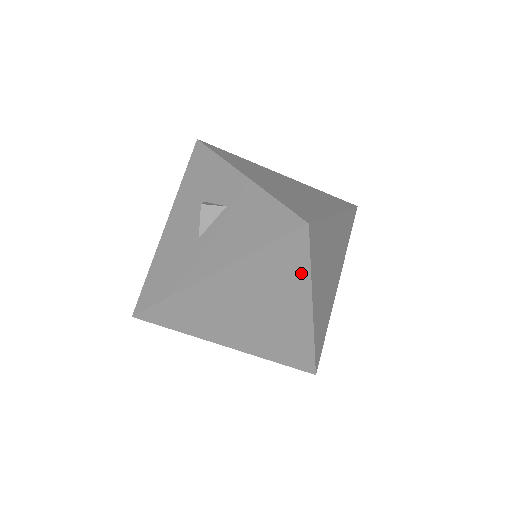
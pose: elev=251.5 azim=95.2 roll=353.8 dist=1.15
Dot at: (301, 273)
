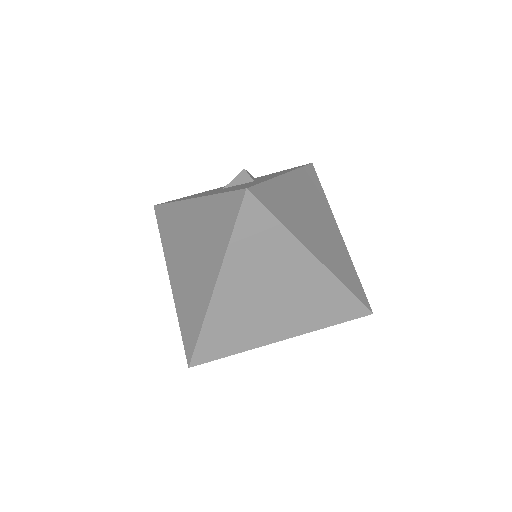
Dot at: (225, 237)
